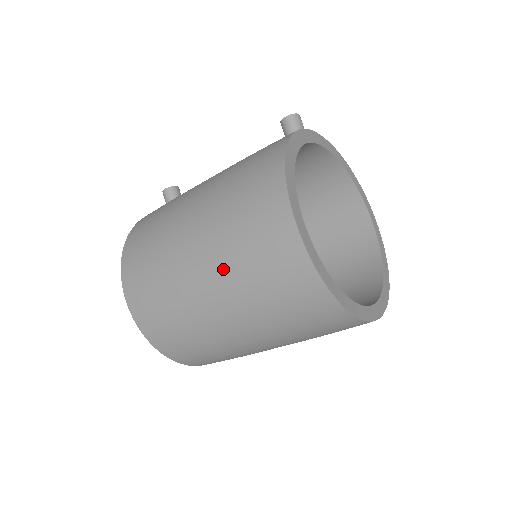
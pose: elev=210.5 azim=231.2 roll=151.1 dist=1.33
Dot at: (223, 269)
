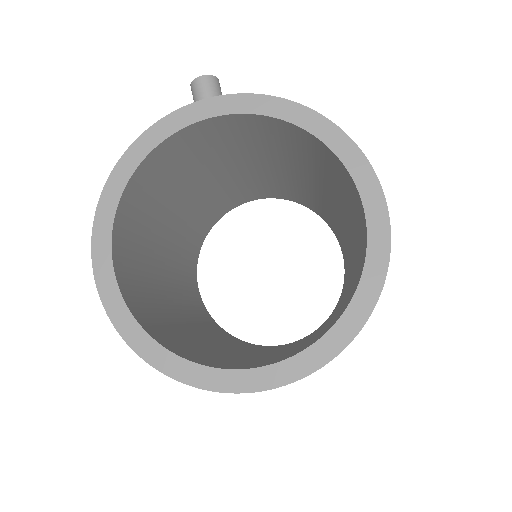
Dot at: occluded
